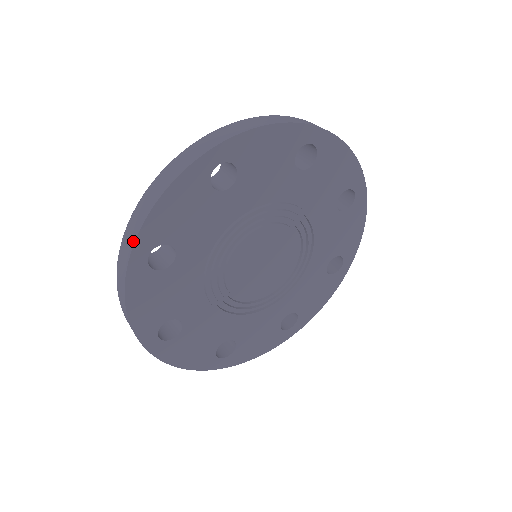
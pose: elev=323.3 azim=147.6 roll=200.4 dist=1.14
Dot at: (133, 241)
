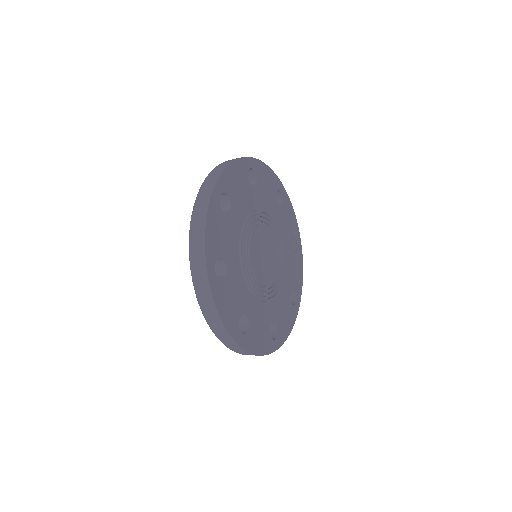
Dot at: (252, 158)
